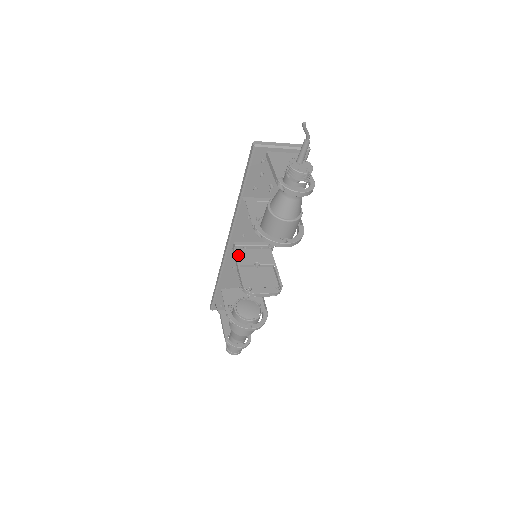
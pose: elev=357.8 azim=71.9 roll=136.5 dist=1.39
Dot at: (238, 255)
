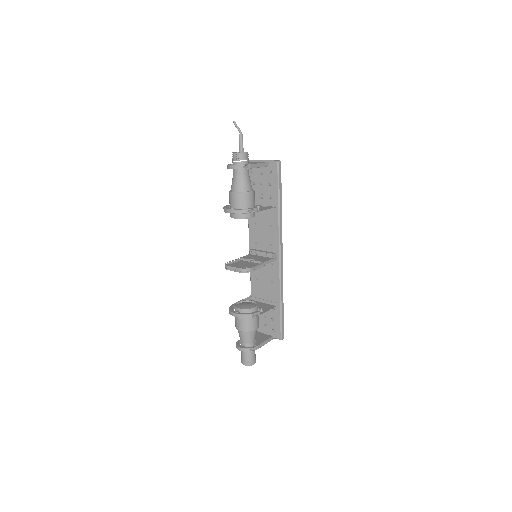
Dot at: (248, 255)
